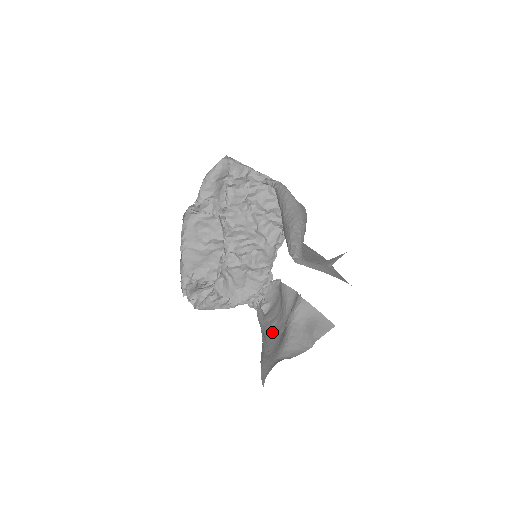
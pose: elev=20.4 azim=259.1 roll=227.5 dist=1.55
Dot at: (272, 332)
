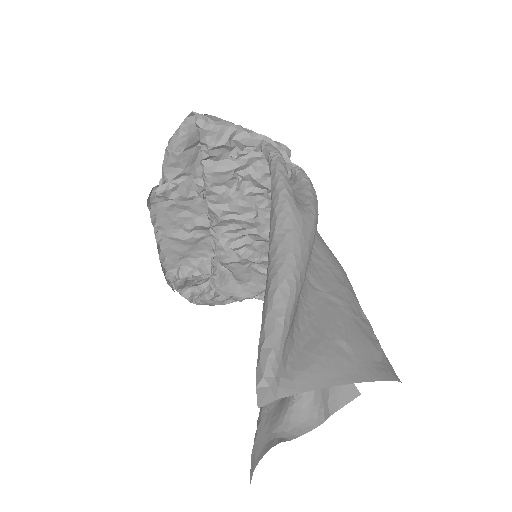
Dot at: occluded
